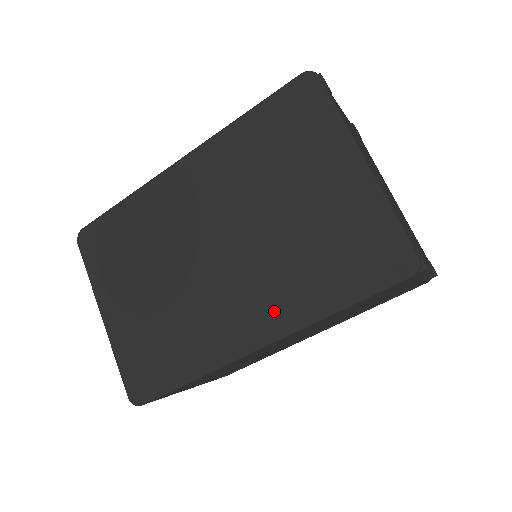
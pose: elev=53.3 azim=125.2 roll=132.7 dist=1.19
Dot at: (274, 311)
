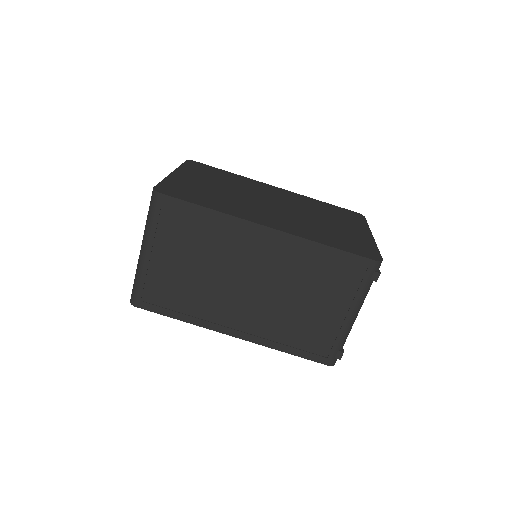
Dot at: (290, 227)
